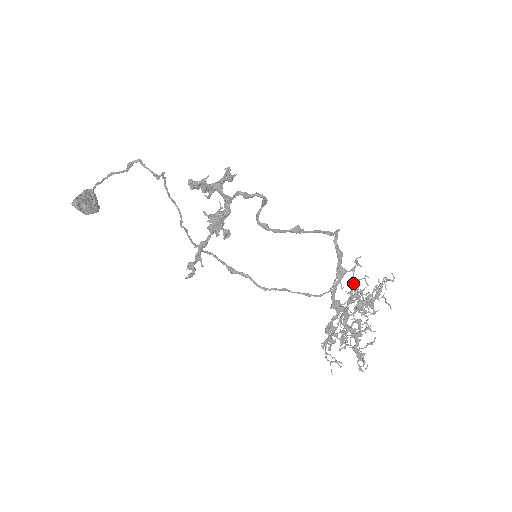
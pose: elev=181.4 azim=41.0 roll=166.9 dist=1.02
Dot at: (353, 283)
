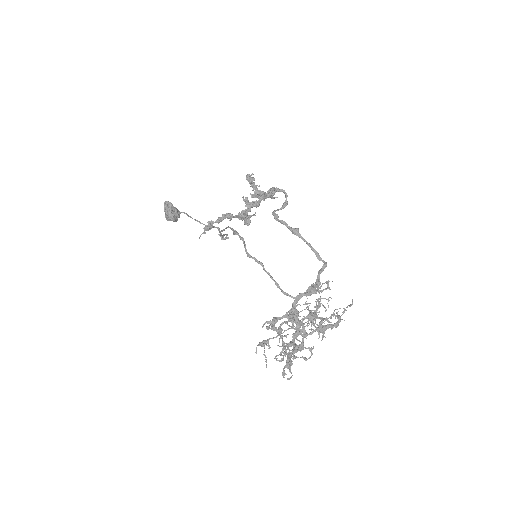
Dot at: (317, 291)
